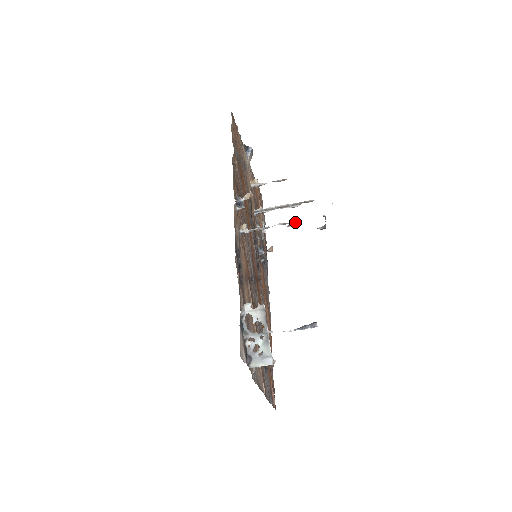
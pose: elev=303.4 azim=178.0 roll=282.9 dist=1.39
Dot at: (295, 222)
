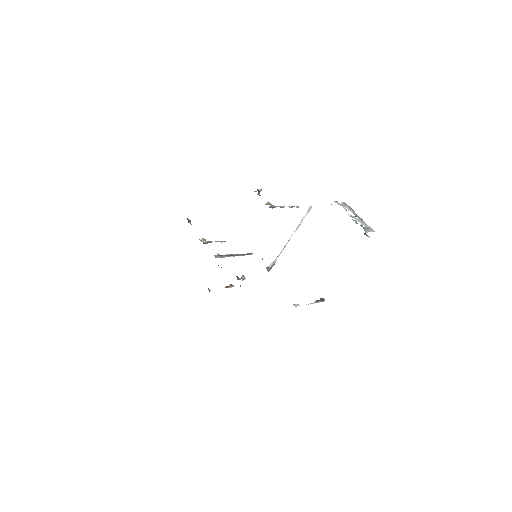
Dot at: (297, 207)
